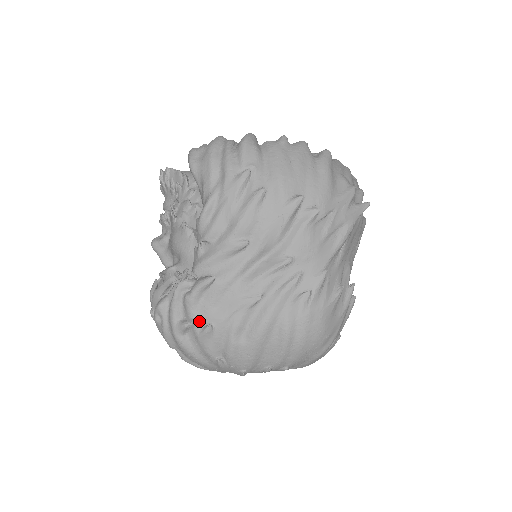
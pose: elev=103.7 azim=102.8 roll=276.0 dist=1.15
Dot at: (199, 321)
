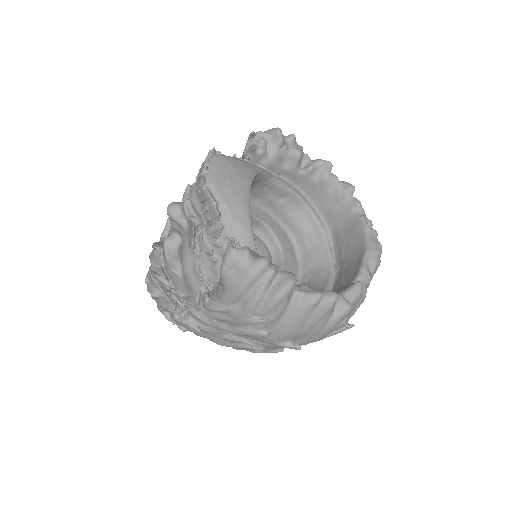
Dot at: (179, 324)
